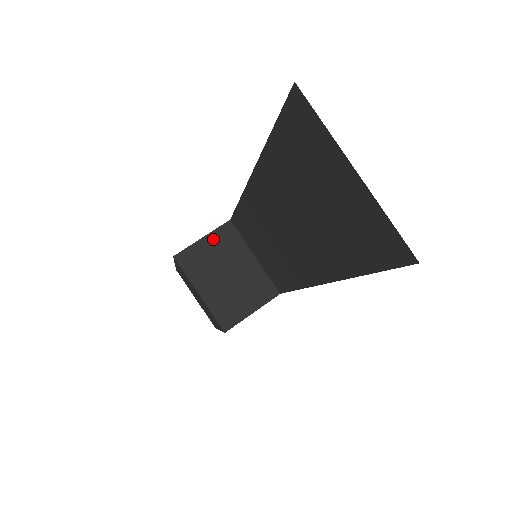
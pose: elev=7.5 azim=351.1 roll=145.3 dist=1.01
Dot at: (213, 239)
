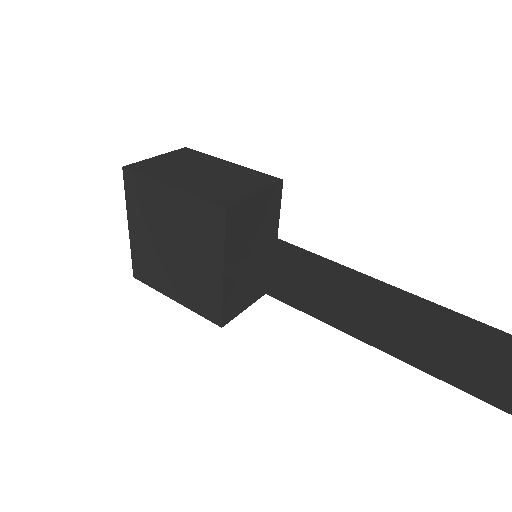
Dot at: (228, 292)
